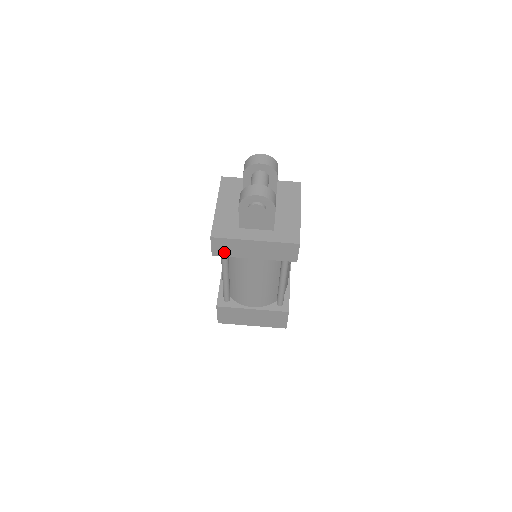
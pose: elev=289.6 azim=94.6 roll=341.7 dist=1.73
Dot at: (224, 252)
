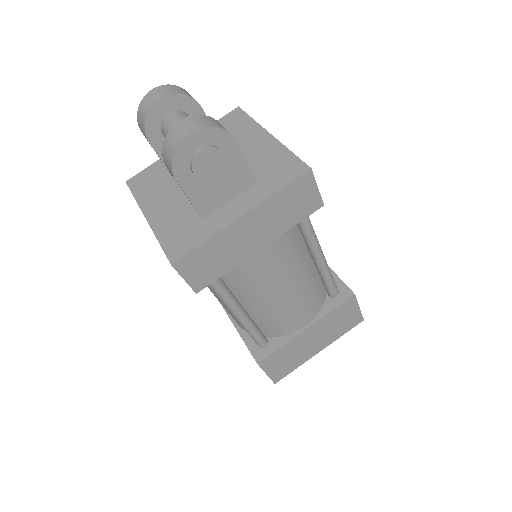
Dot at: (210, 274)
